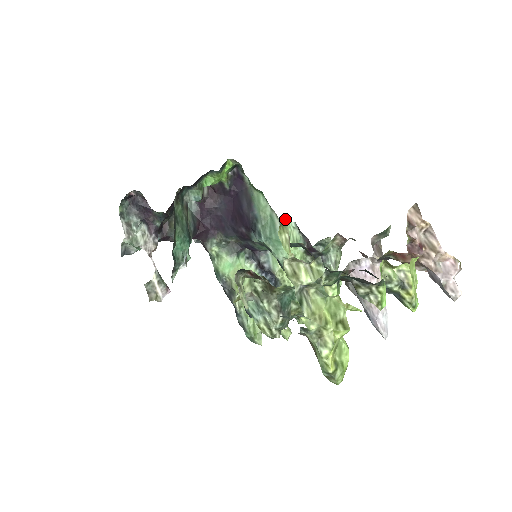
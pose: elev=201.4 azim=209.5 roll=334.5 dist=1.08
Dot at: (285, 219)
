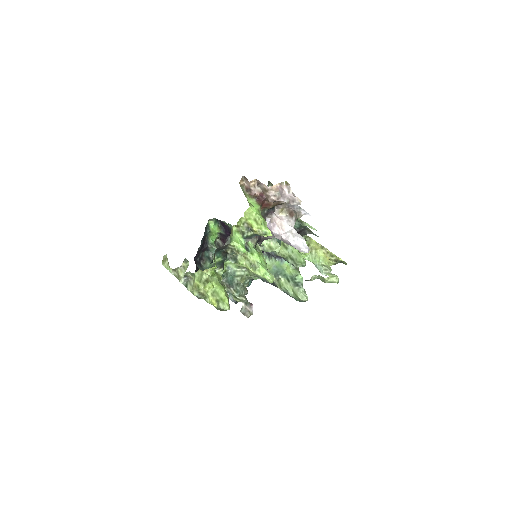
Dot at: (165, 255)
